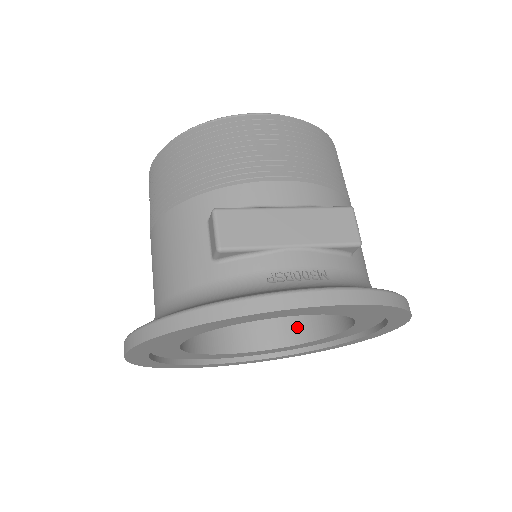
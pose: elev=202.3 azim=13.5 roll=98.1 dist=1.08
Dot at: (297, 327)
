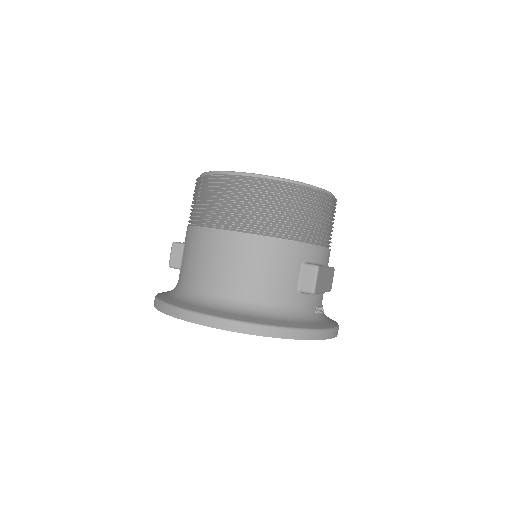
Dot at: occluded
